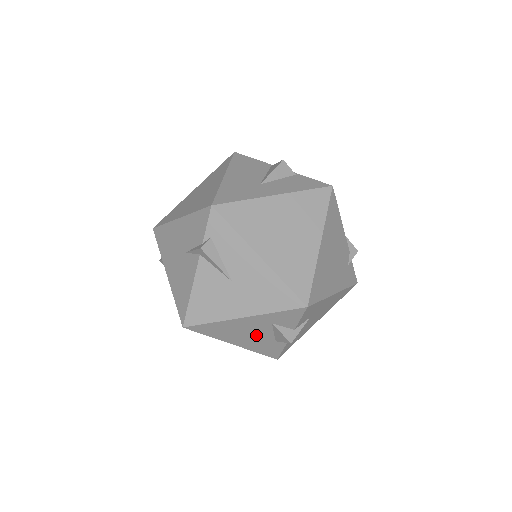
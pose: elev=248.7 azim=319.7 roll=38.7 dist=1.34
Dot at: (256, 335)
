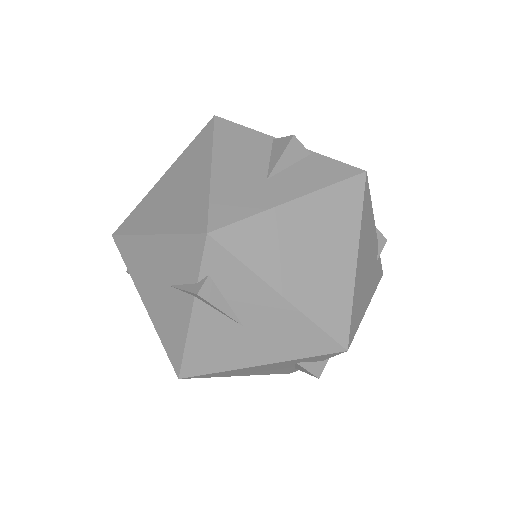
Dot at: (272, 369)
